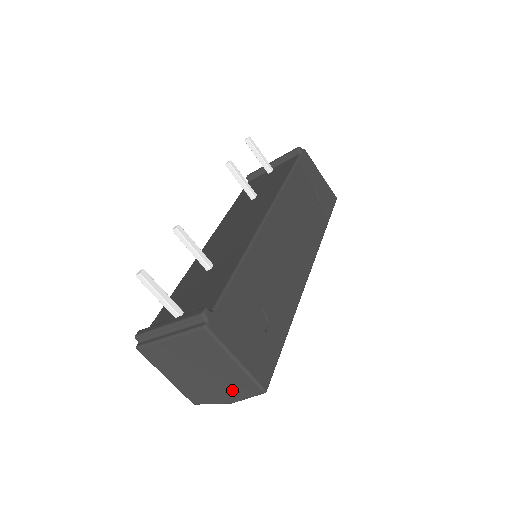
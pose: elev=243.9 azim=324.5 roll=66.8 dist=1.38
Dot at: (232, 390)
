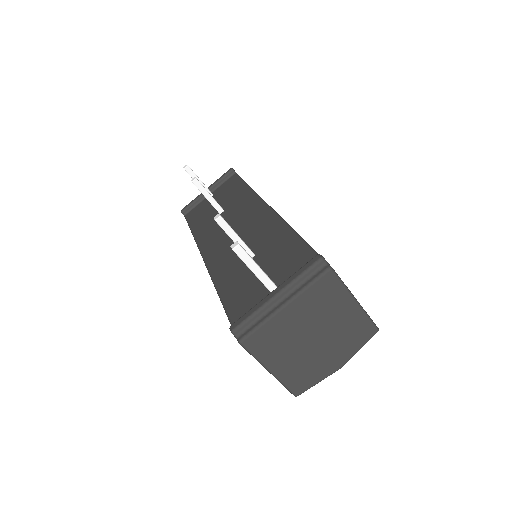
Dot at: (346, 346)
